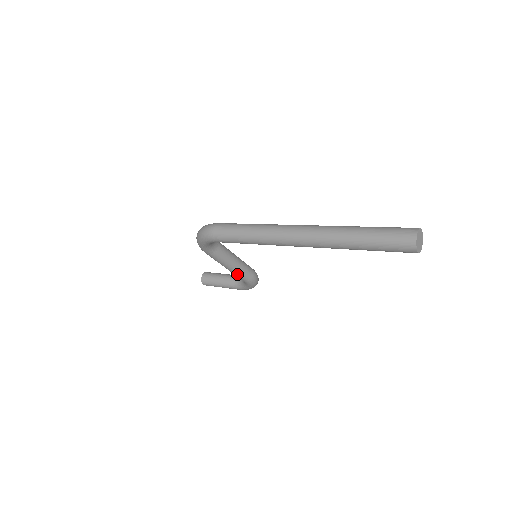
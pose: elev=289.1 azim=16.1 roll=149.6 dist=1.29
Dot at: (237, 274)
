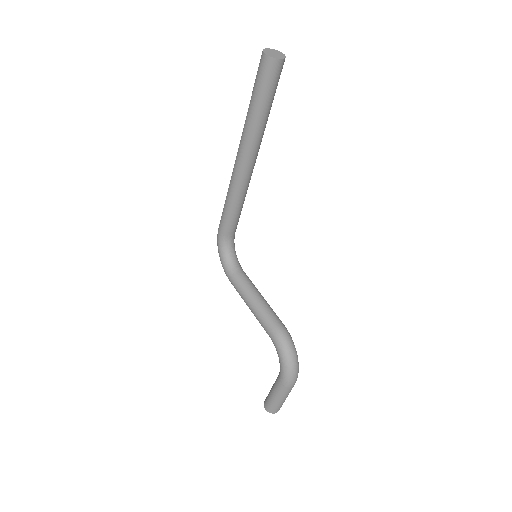
Dot at: (258, 316)
